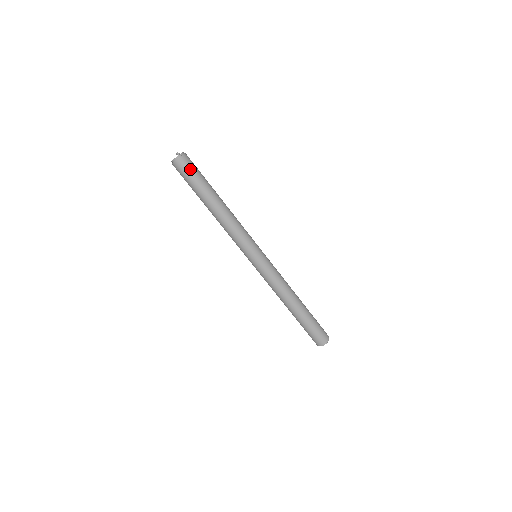
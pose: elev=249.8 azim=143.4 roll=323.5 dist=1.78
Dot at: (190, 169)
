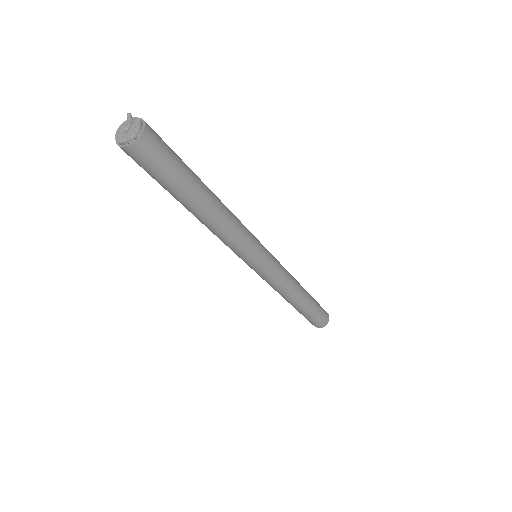
Dot at: (152, 164)
